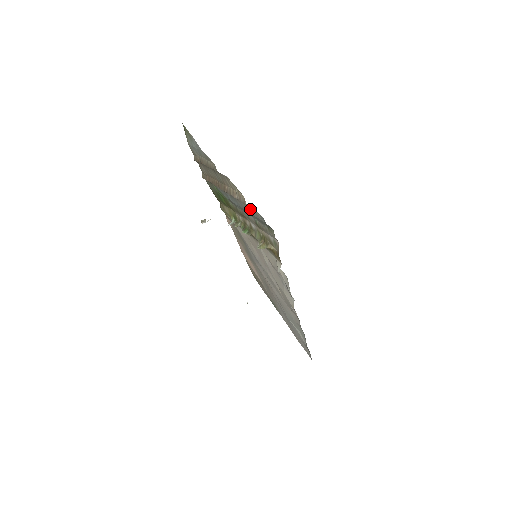
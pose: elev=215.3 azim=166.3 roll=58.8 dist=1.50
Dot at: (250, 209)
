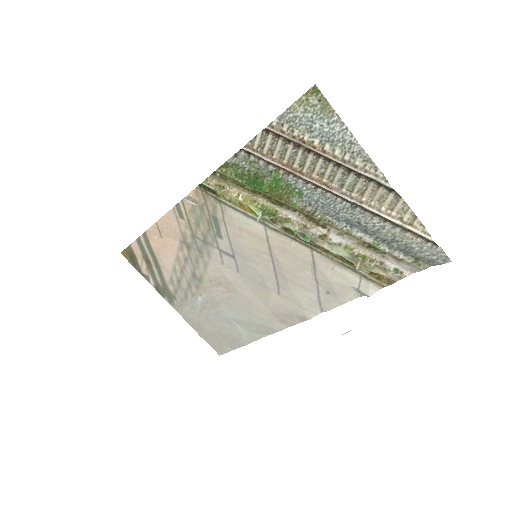
Dot at: (417, 241)
